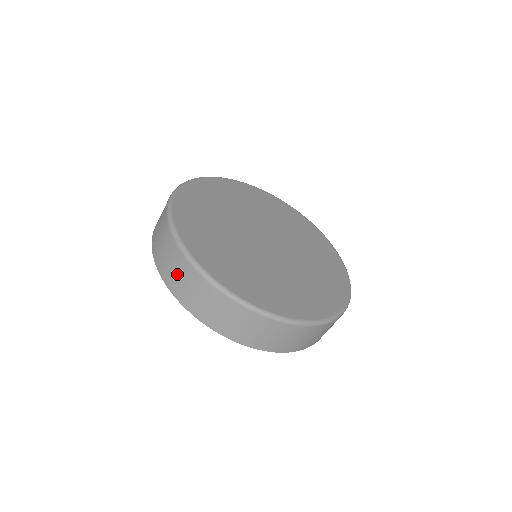
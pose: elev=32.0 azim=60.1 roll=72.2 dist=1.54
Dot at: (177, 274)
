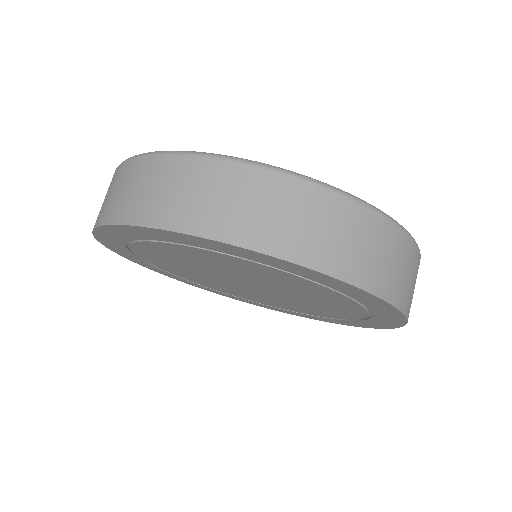
Dot at: (125, 190)
